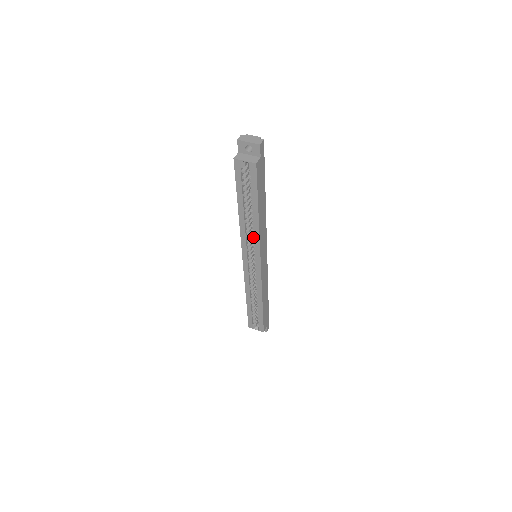
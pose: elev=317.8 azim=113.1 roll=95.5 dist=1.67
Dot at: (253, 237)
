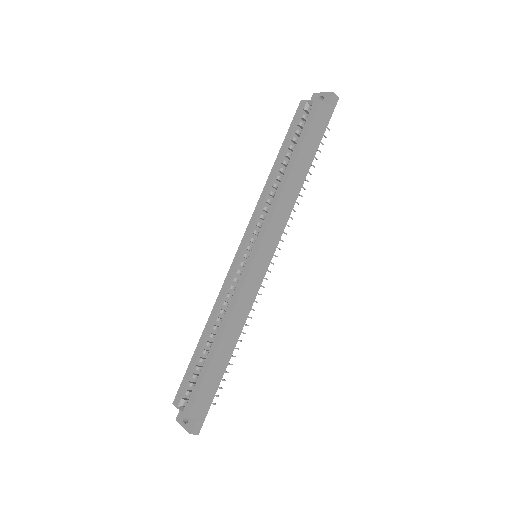
Dot at: (269, 208)
